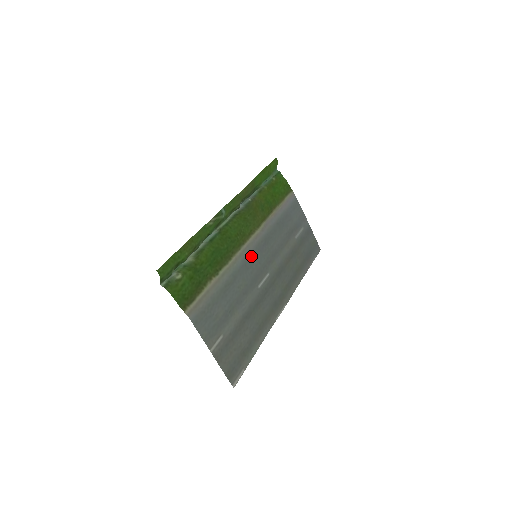
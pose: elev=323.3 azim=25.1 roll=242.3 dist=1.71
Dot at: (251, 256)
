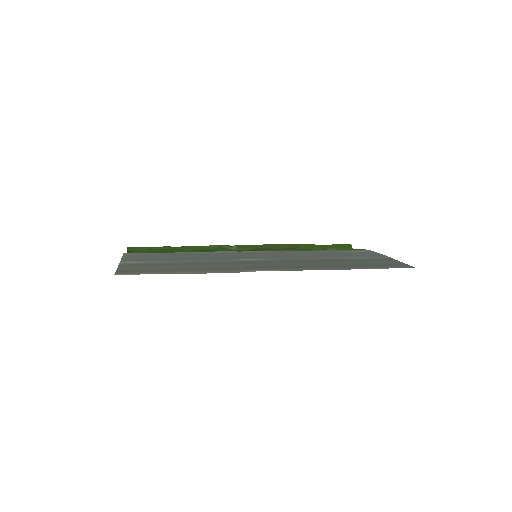
Dot at: (245, 253)
